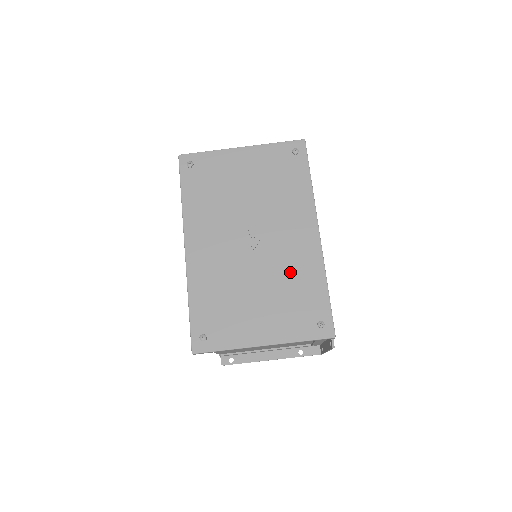
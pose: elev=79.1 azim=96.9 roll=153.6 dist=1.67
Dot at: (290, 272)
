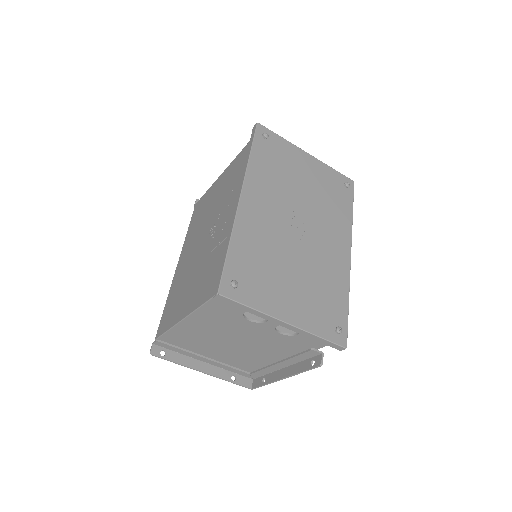
Dot at: (323, 272)
